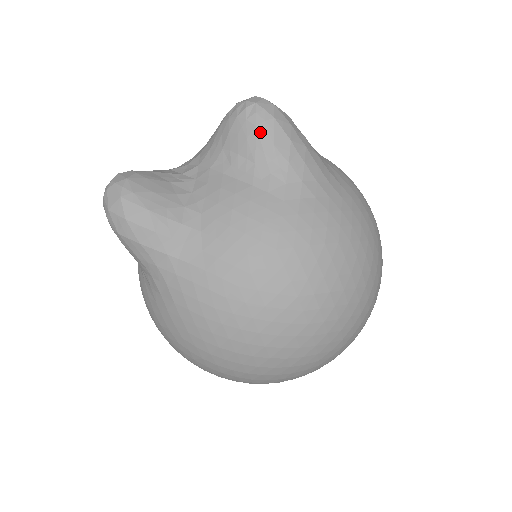
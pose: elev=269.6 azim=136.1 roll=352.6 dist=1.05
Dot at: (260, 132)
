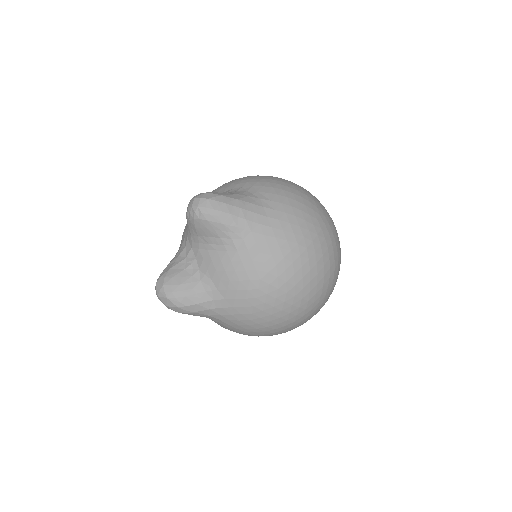
Dot at: (211, 222)
